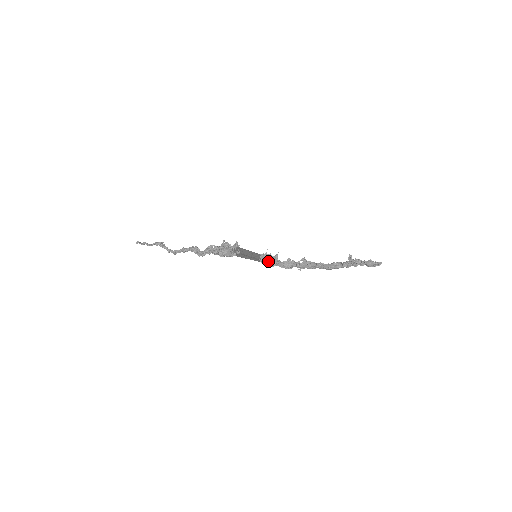
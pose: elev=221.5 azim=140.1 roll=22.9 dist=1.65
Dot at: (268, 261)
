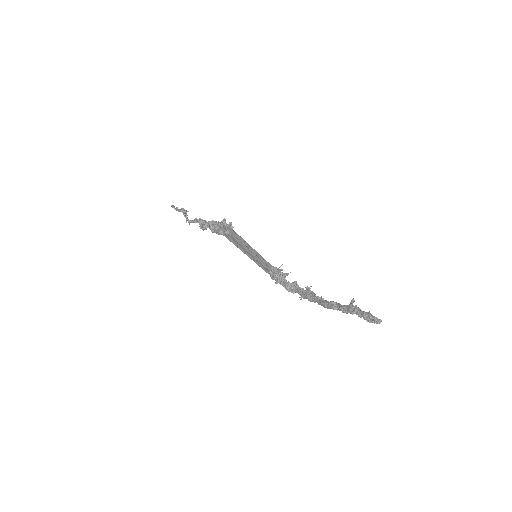
Dot at: (275, 275)
